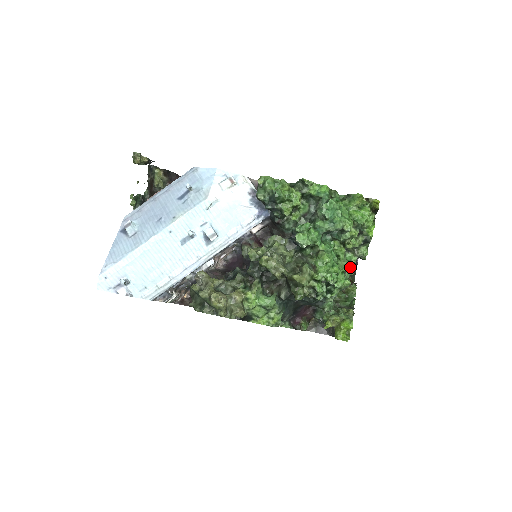
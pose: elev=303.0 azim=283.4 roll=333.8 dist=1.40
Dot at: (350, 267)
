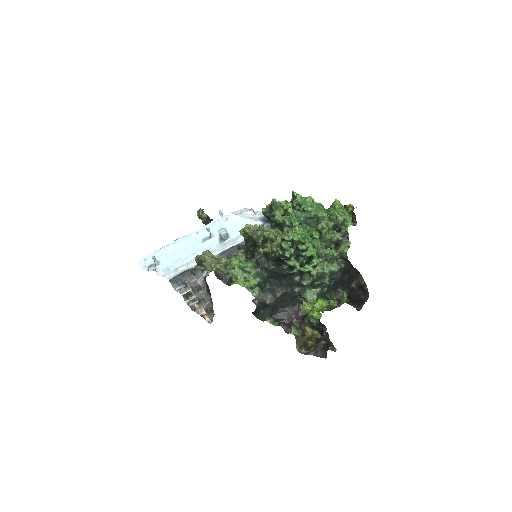
Dot at: (326, 251)
